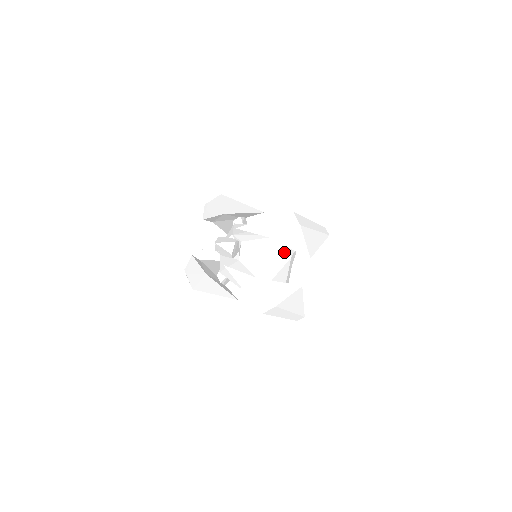
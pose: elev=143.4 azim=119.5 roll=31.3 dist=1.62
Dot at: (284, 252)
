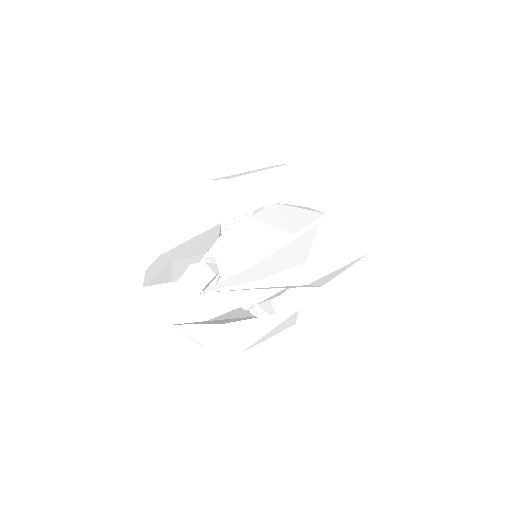
Dot at: occluded
